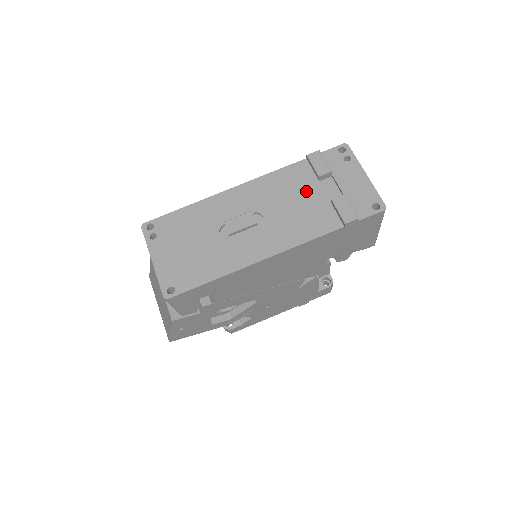
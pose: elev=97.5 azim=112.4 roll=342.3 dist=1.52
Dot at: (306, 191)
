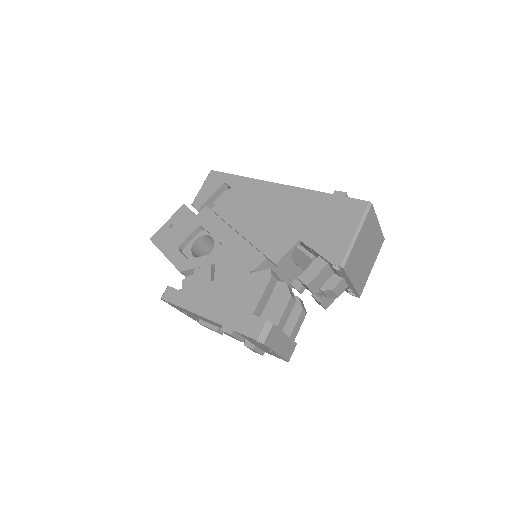
Dot at: occluded
